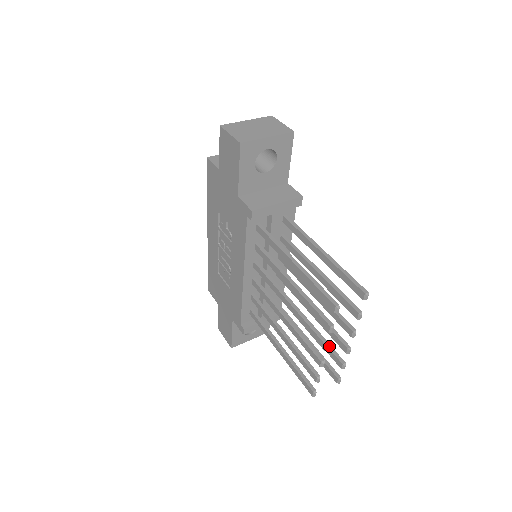
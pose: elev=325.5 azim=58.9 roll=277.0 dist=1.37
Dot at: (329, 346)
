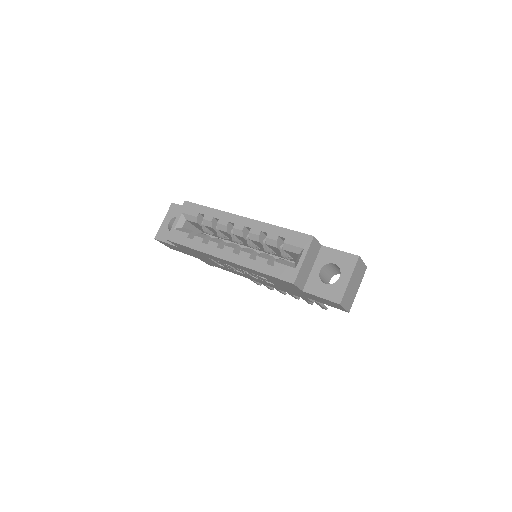
Dot at: occluded
